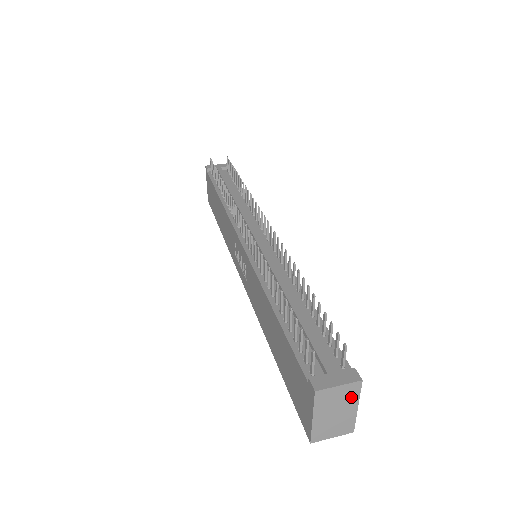
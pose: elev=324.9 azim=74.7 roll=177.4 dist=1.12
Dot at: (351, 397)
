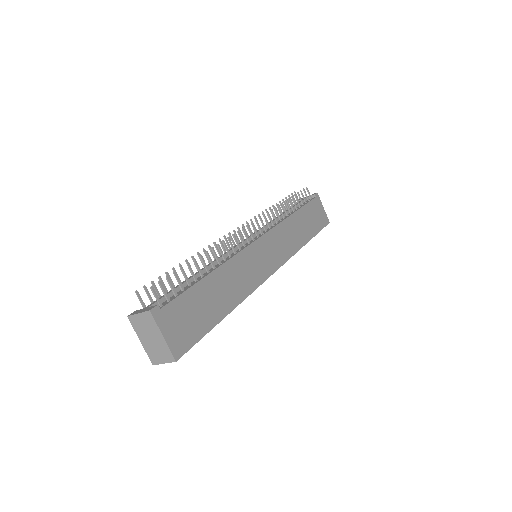
Dot at: (152, 325)
